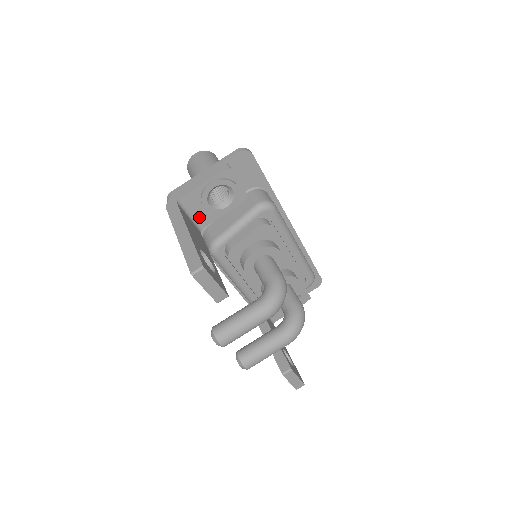
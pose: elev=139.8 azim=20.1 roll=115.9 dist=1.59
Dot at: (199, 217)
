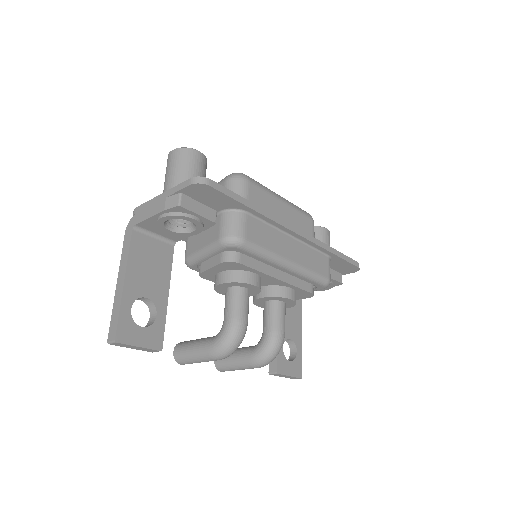
Dot at: (167, 235)
